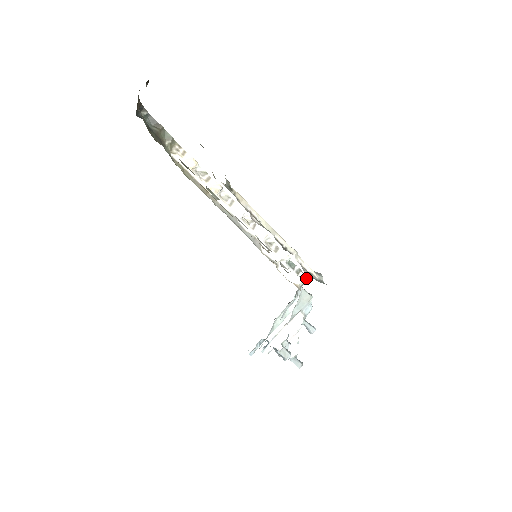
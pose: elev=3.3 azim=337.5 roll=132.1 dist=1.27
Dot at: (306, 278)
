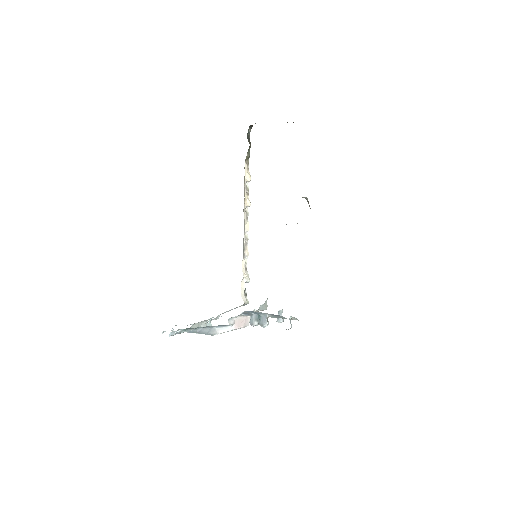
Dot at: (248, 303)
